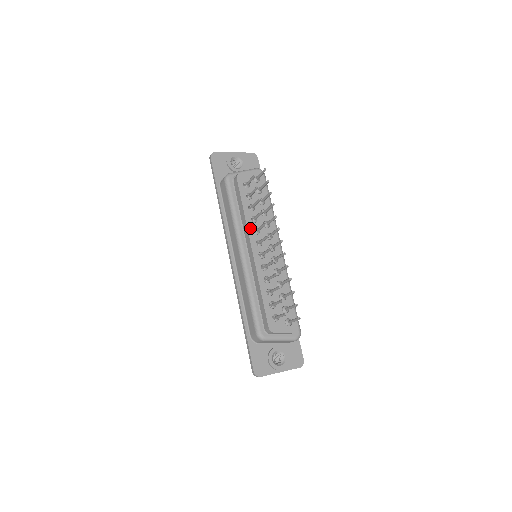
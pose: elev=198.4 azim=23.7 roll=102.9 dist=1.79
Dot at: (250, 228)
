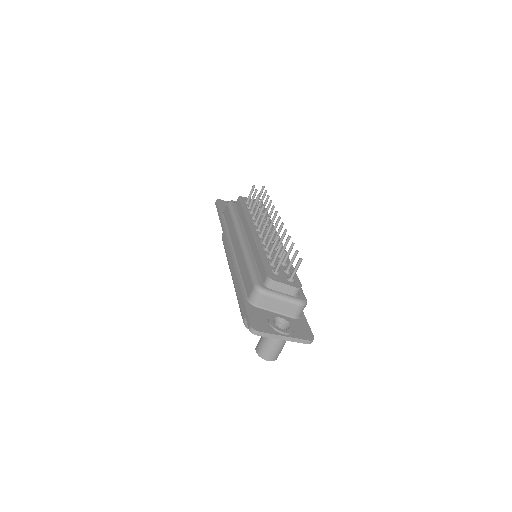
Dot at: (249, 221)
